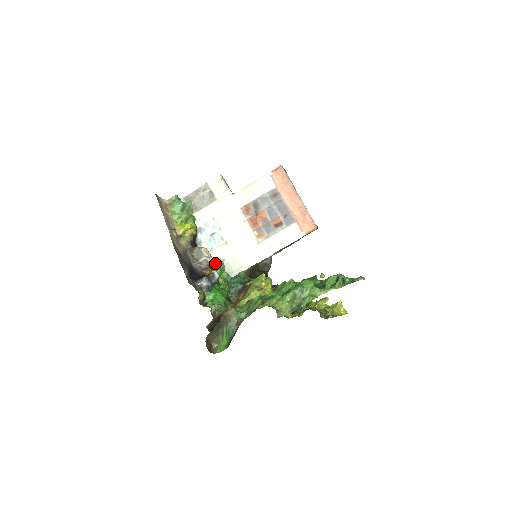
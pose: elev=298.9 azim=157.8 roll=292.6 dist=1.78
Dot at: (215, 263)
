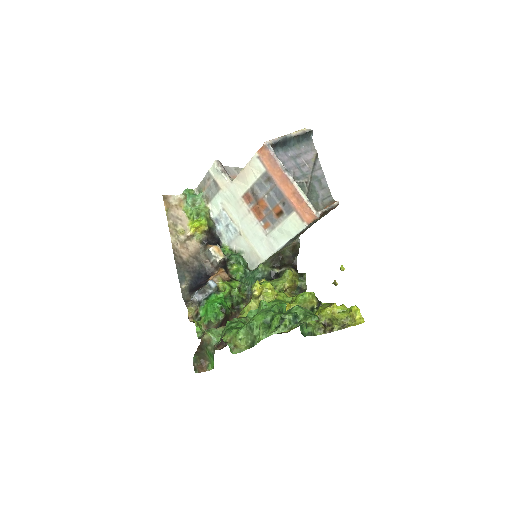
Dot at: (231, 258)
